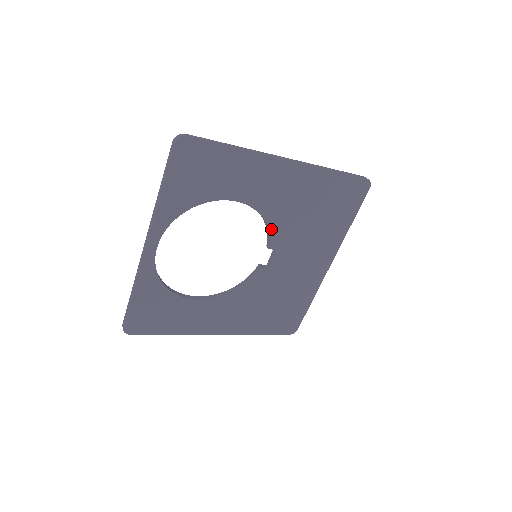
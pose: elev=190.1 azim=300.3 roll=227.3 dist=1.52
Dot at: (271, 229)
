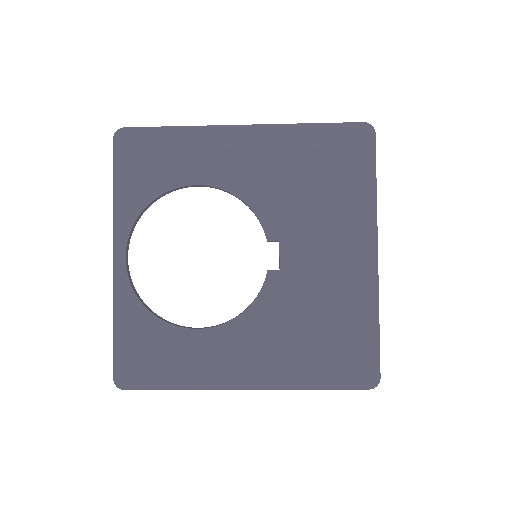
Dot at: (259, 213)
